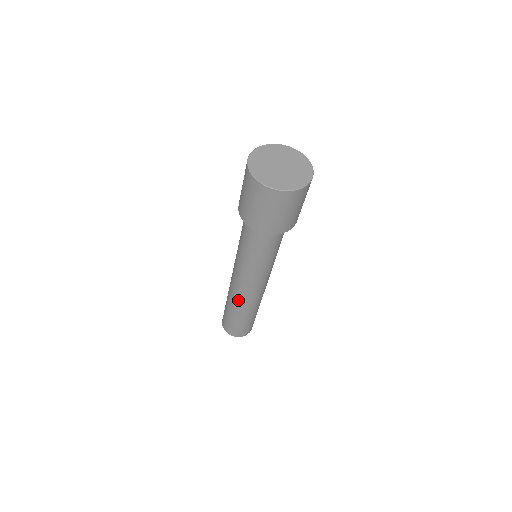
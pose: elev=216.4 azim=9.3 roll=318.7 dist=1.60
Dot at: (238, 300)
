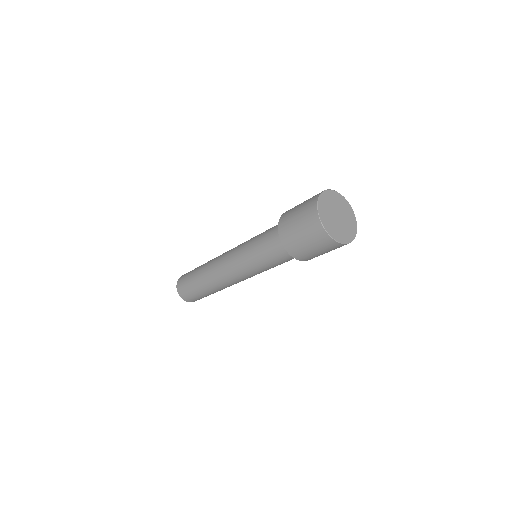
Dot at: (218, 282)
